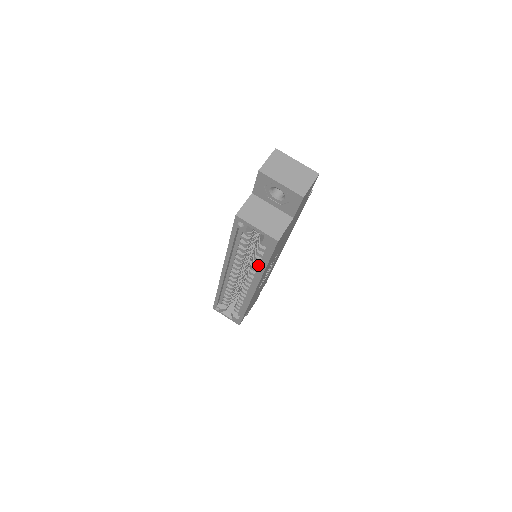
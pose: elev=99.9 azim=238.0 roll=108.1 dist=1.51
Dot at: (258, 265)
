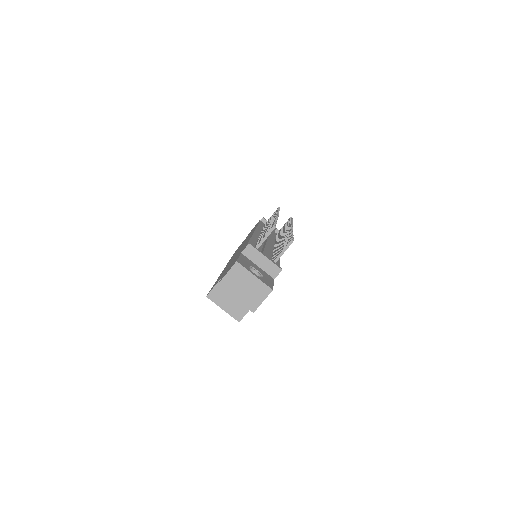
Dot at: occluded
